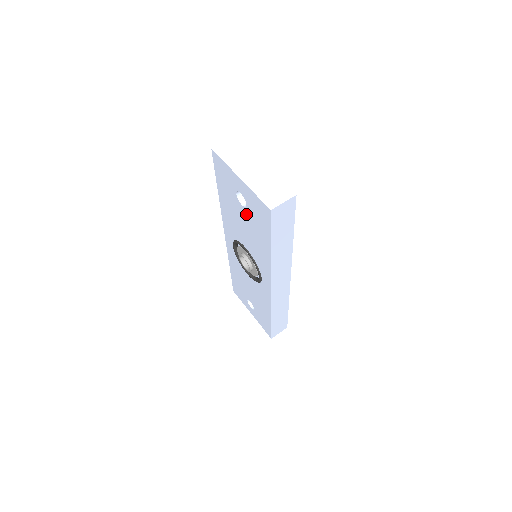
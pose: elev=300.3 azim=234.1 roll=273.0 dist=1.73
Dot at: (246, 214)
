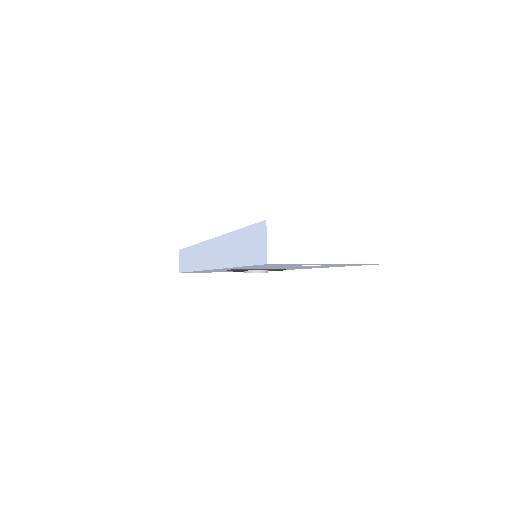
Dot at: occluded
